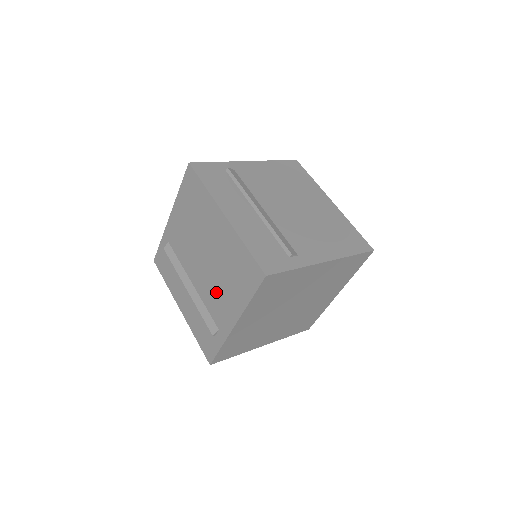
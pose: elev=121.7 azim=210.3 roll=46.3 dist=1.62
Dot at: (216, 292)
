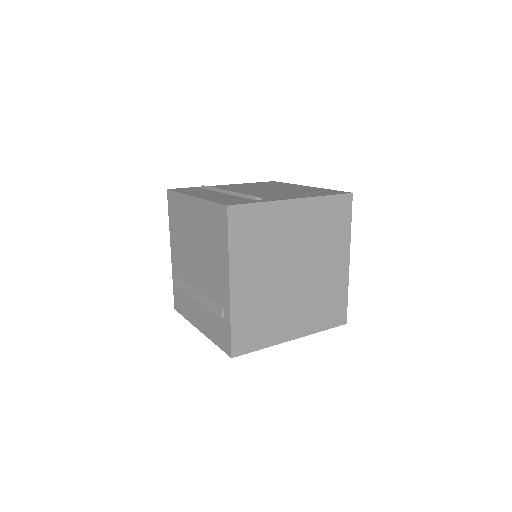
Dot at: (210, 272)
